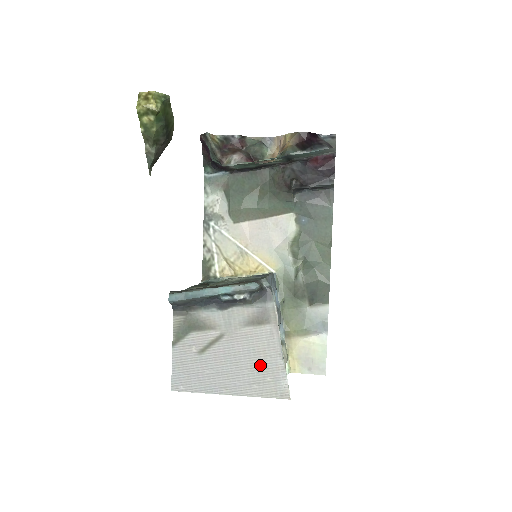
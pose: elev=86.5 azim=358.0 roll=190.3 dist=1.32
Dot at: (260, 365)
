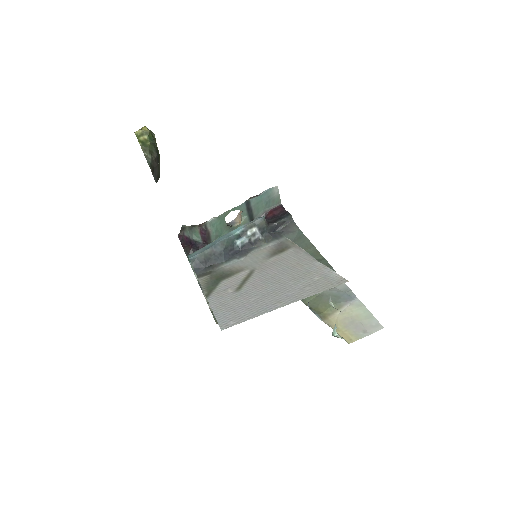
Dot at: (301, 273)
